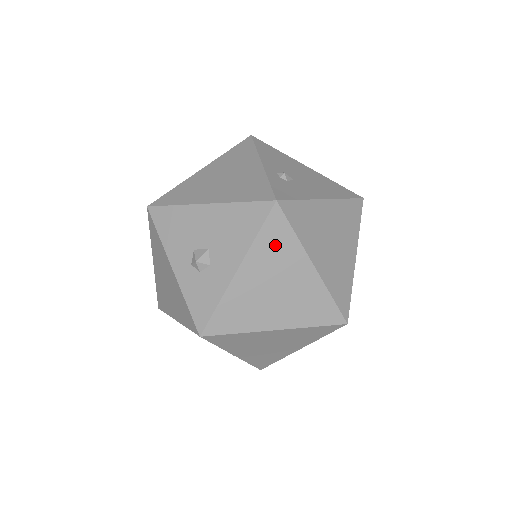
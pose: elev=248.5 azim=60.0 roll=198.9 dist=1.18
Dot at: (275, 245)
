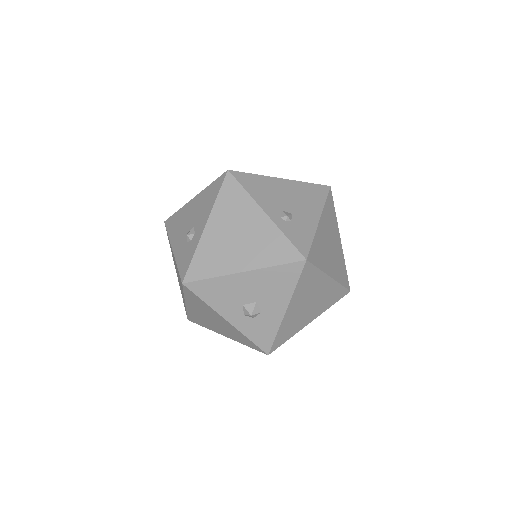
Dot at: (307, 283)
